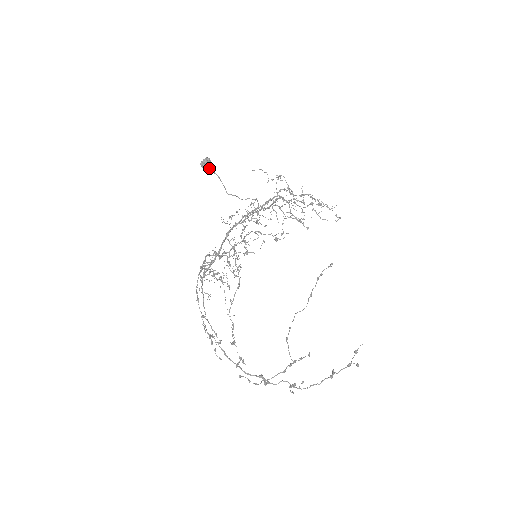
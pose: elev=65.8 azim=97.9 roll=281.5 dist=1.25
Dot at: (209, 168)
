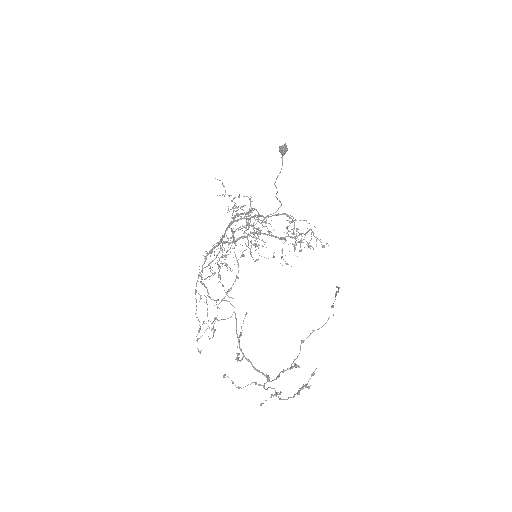
Dot at: (284, 154)
